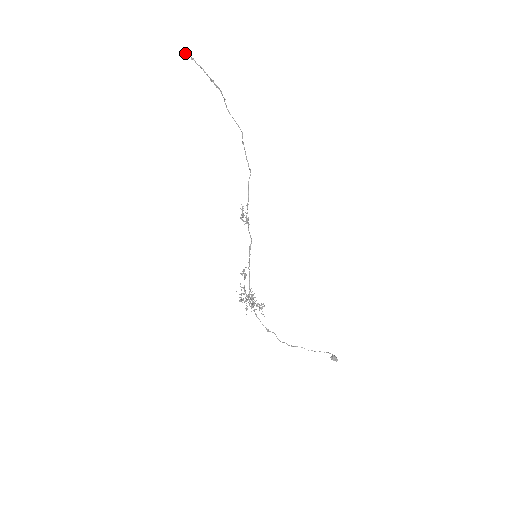
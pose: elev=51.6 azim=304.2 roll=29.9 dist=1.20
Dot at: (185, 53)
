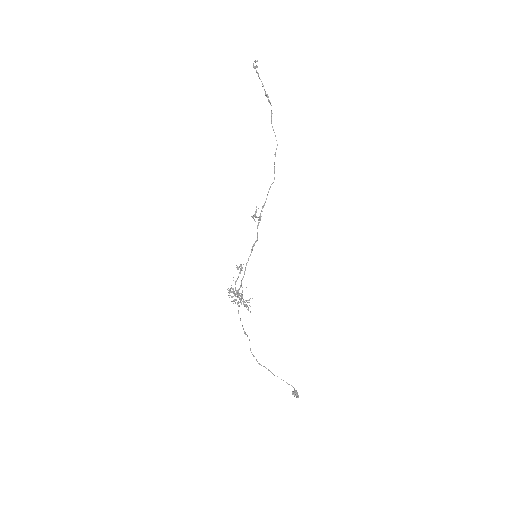
Dot at: (253, 65)
